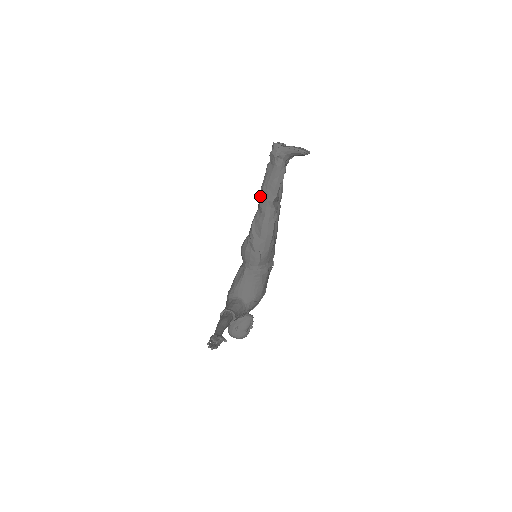
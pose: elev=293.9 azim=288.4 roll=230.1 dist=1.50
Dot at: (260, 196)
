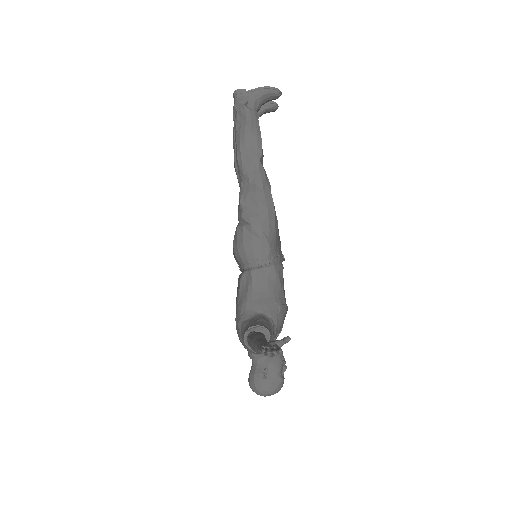
Dot at: (239, 161)
